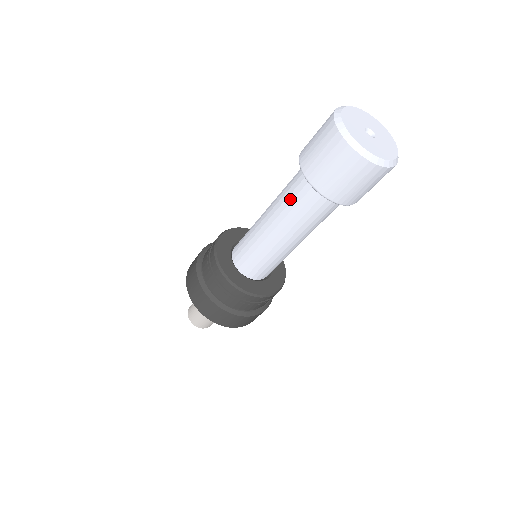
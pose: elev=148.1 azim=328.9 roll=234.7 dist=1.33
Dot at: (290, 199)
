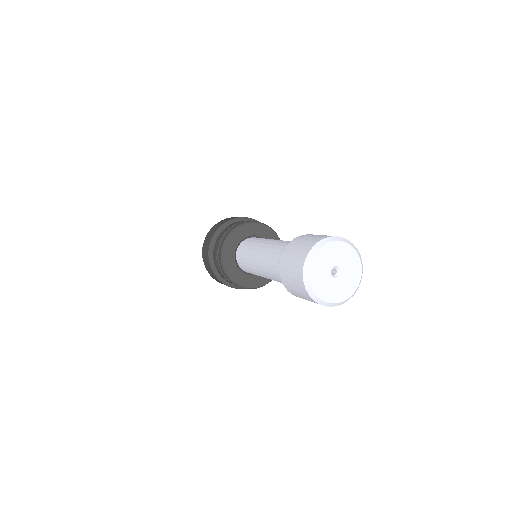
Dot at: (274, 257)
